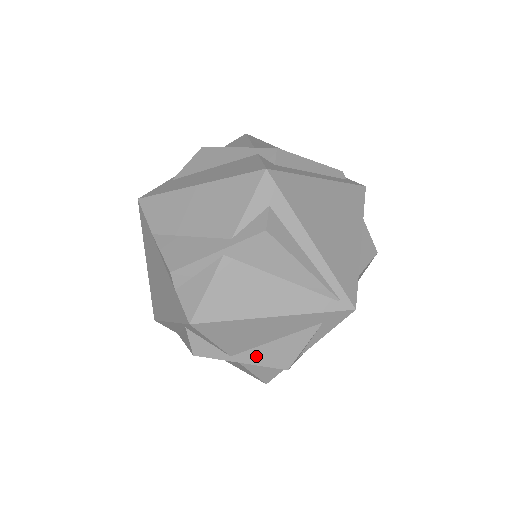
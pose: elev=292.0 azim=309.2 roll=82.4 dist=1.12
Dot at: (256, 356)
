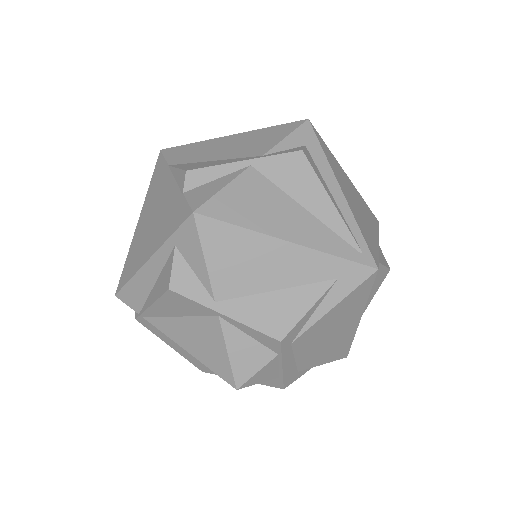
Dot at: (247, 309)
